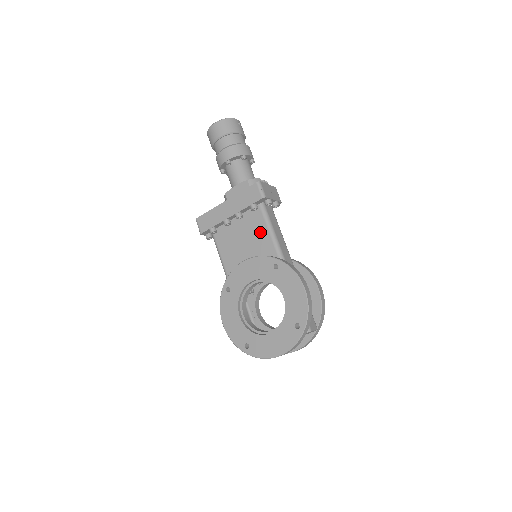
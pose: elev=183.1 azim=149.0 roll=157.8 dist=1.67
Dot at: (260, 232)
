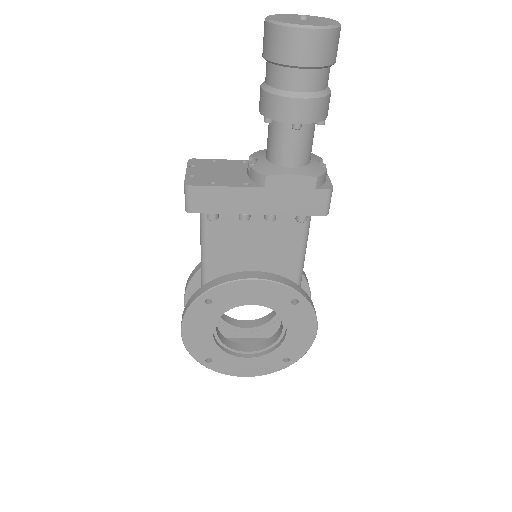
Dot at: (288, 245)
